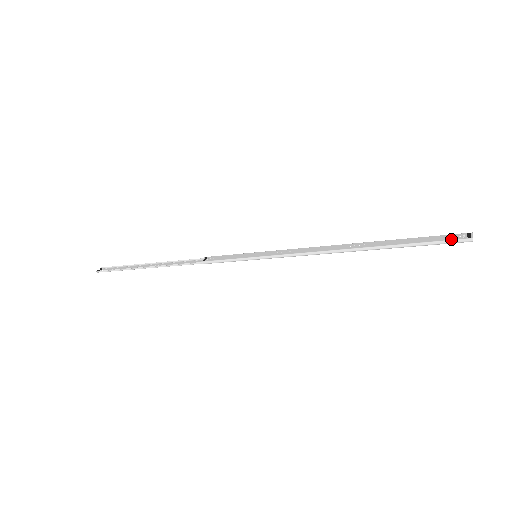
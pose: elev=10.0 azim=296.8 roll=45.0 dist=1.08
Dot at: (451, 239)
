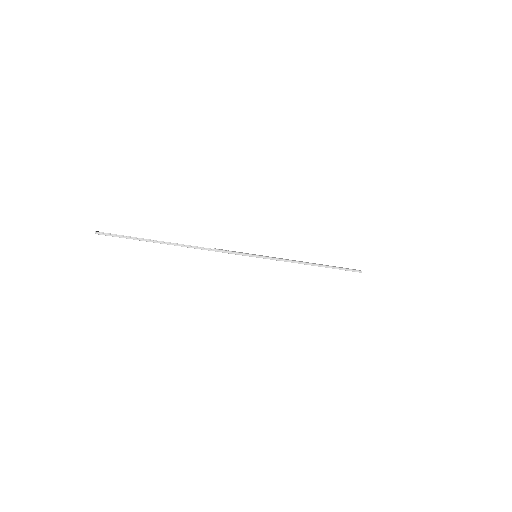
Dot at: (354, 269)
